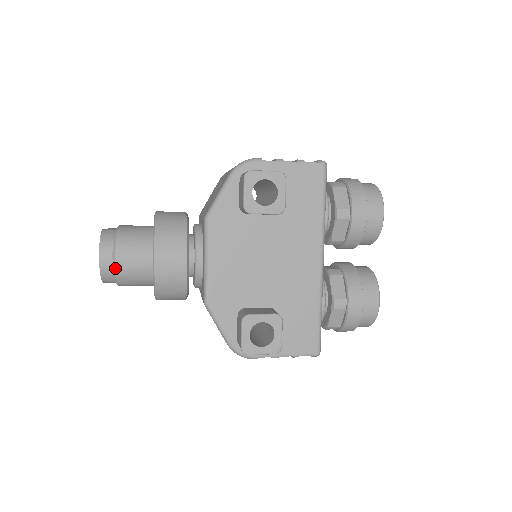
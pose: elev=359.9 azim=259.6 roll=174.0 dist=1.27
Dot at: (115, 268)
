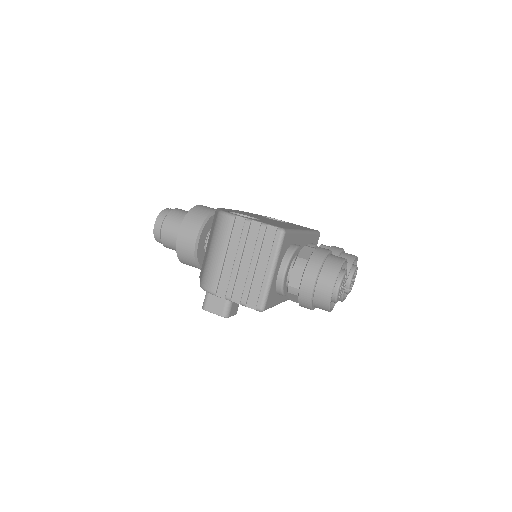
Dot at: occluded
